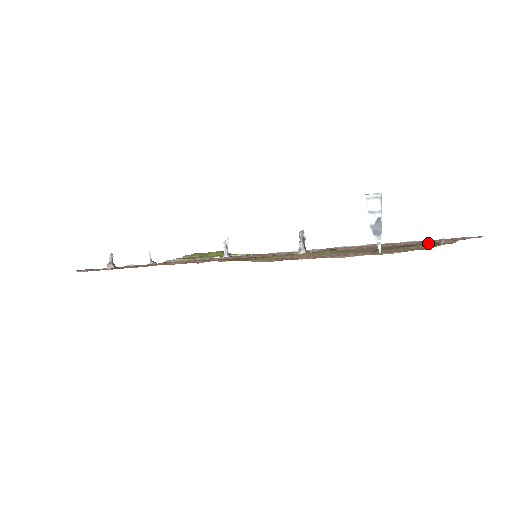
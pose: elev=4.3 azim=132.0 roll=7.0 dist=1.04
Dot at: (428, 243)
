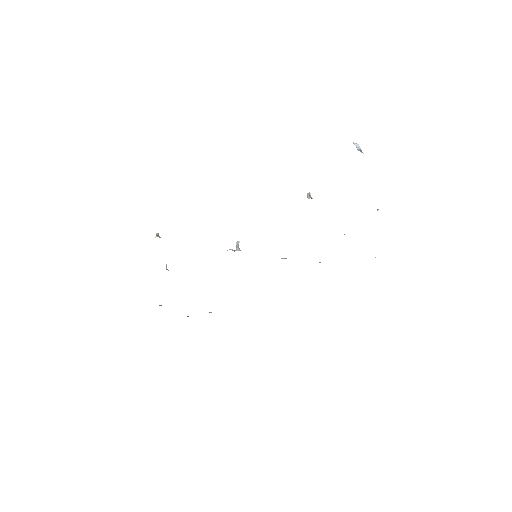
Dot at: occluded
